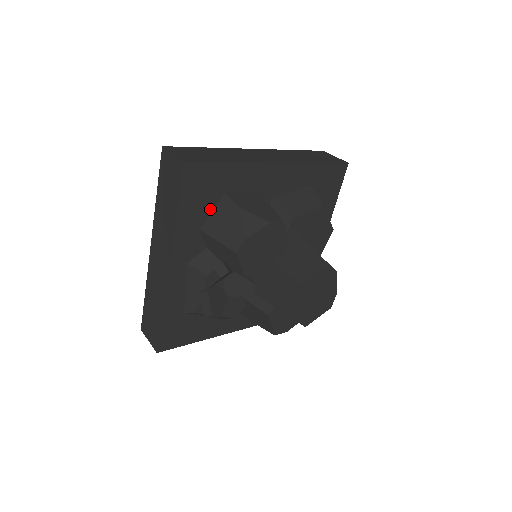
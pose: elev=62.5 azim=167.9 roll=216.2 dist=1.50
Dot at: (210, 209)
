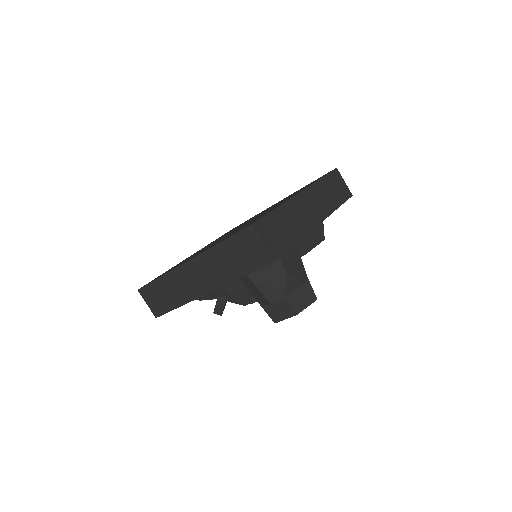
Dot at: occluded
